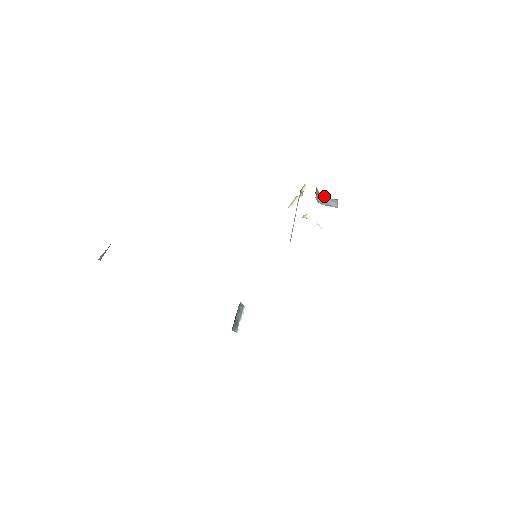
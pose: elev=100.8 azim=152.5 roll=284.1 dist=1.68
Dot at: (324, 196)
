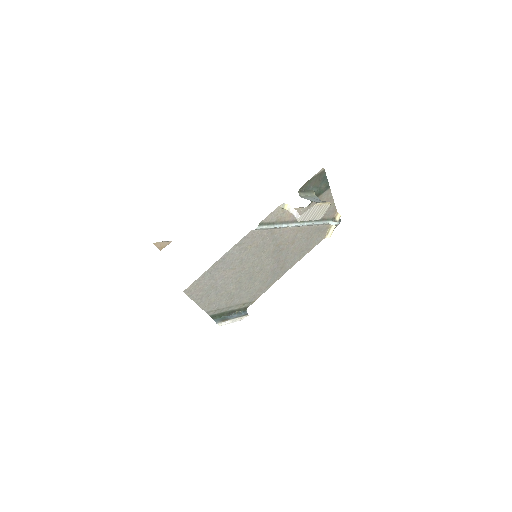
Dot at: (317, 198)
